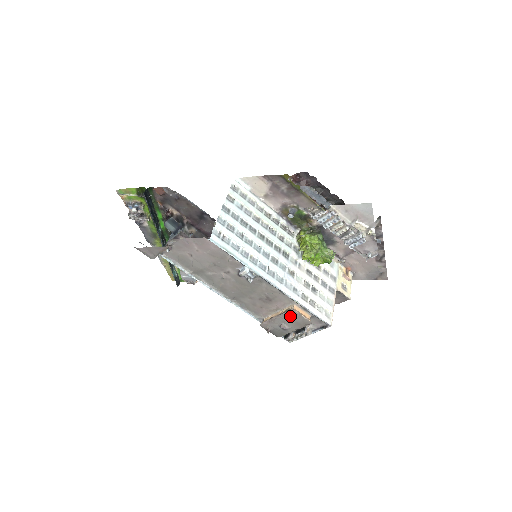
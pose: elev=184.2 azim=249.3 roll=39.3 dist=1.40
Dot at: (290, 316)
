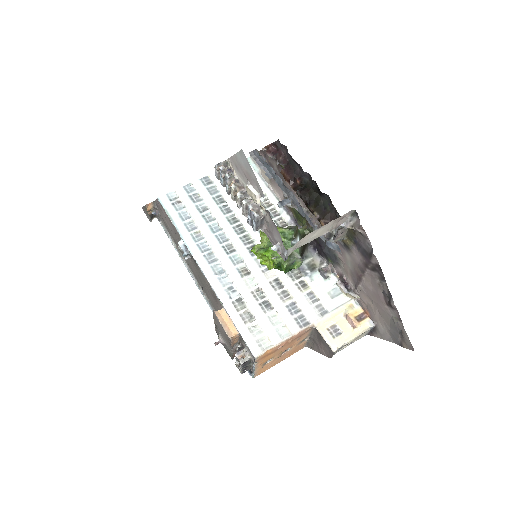
Dot at: (217, 322)
